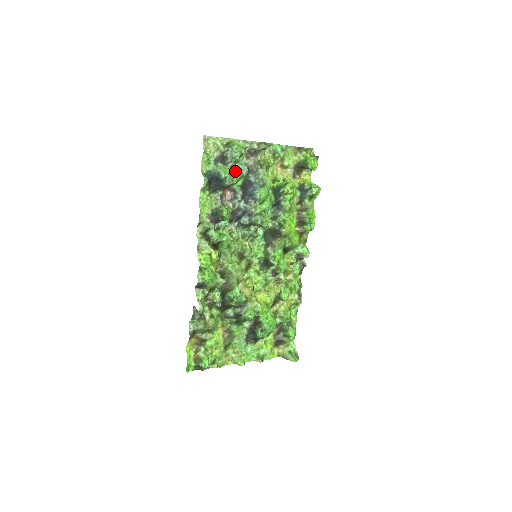
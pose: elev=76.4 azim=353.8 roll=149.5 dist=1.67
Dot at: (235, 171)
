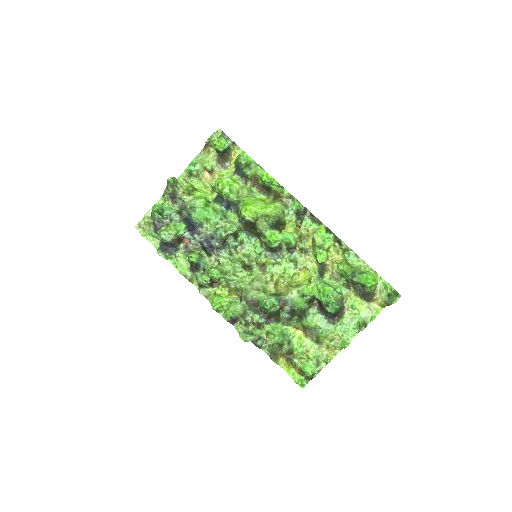
Dot at: (169, 225)
